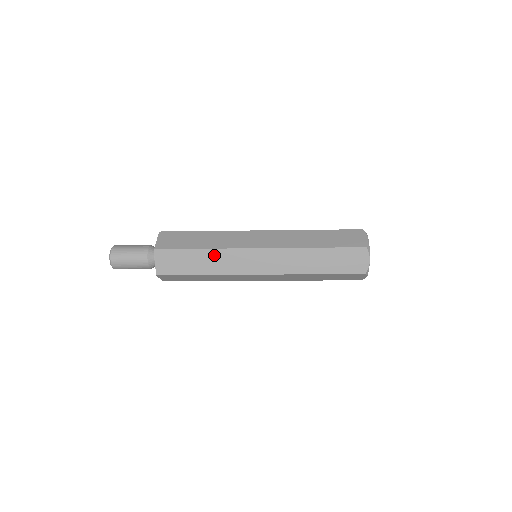
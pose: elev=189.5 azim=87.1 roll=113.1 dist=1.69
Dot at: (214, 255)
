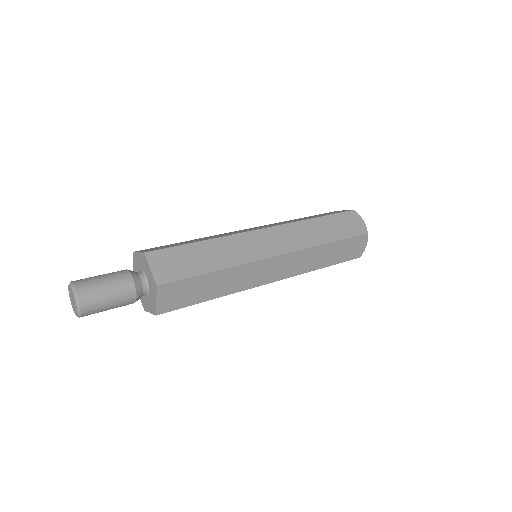
Dot at: (230, 274)
